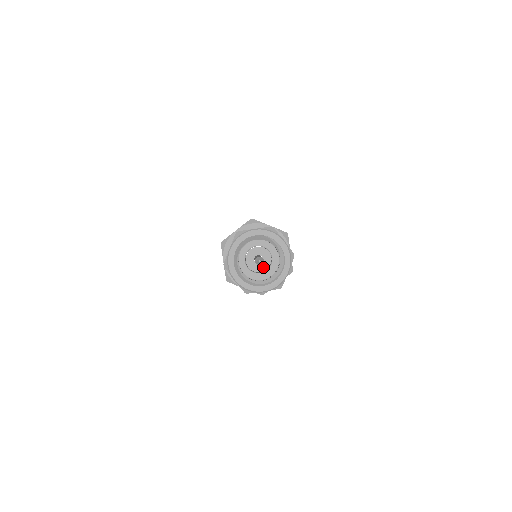
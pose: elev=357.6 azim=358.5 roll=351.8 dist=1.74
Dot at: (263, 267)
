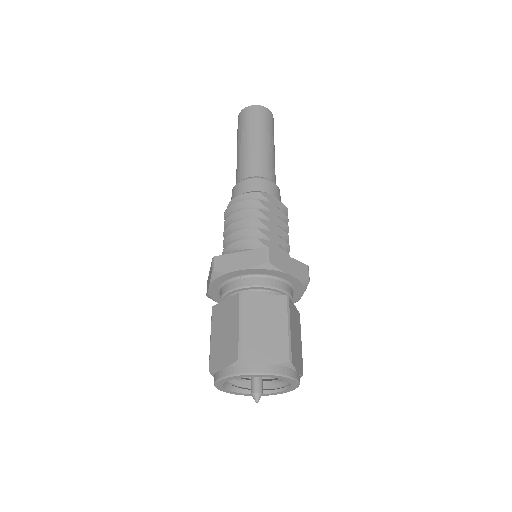
Dot at: occluded
